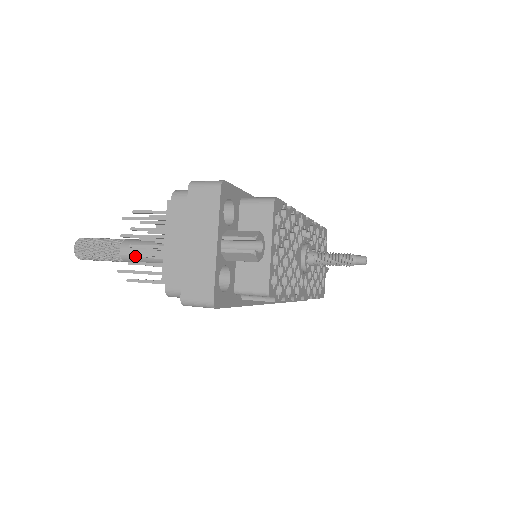
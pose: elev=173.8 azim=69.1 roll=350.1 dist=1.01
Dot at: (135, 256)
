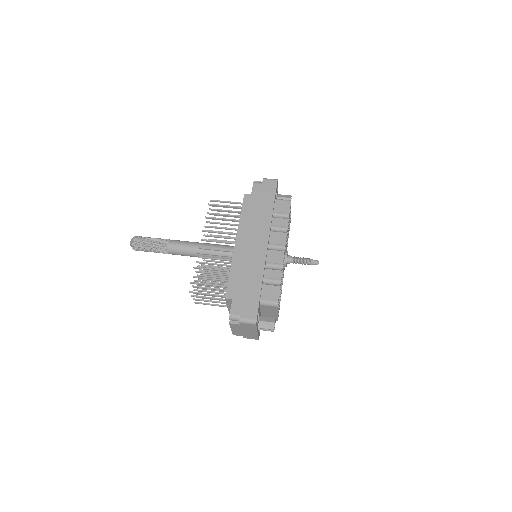
Dot at: occluded
